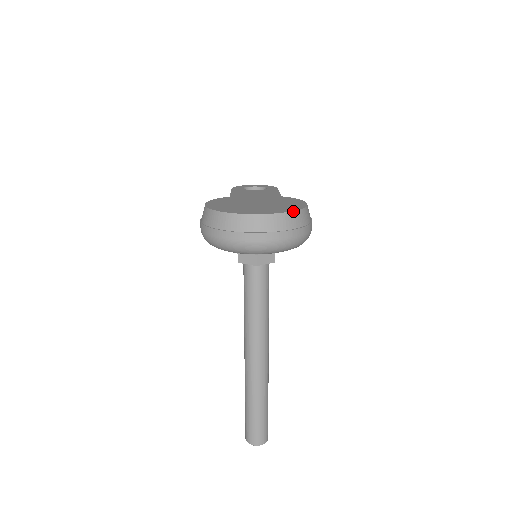
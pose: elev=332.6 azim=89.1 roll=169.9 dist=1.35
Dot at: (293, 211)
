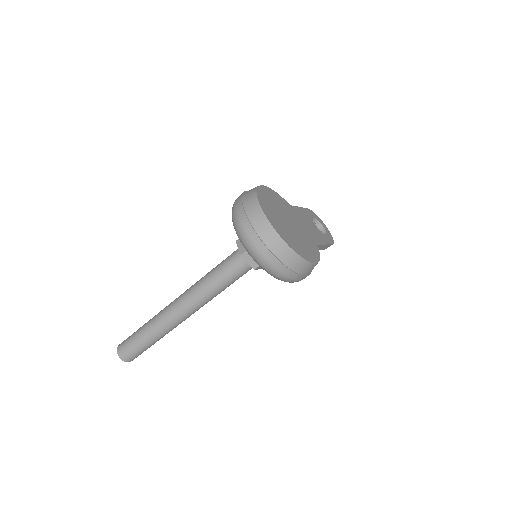
Dot at: (293, 250)
